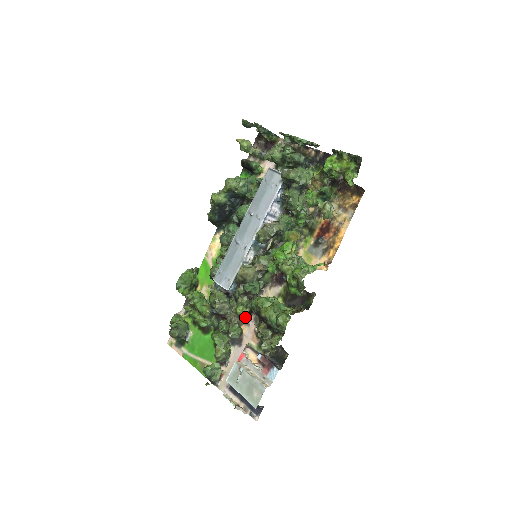
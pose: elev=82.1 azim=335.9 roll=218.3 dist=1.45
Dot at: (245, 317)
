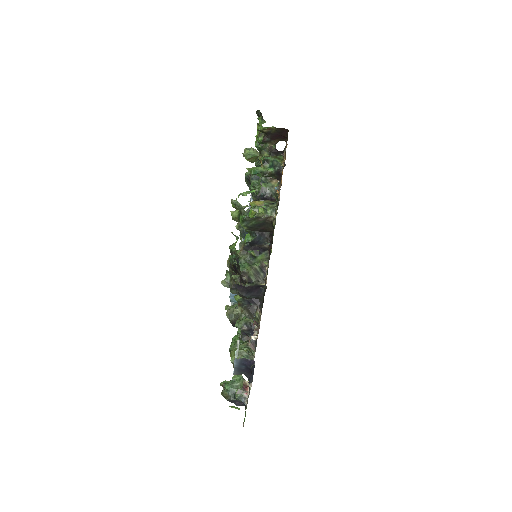
Dot at: (258, 312)
